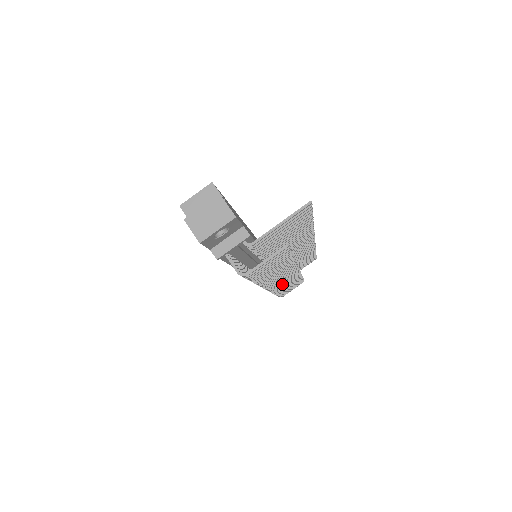
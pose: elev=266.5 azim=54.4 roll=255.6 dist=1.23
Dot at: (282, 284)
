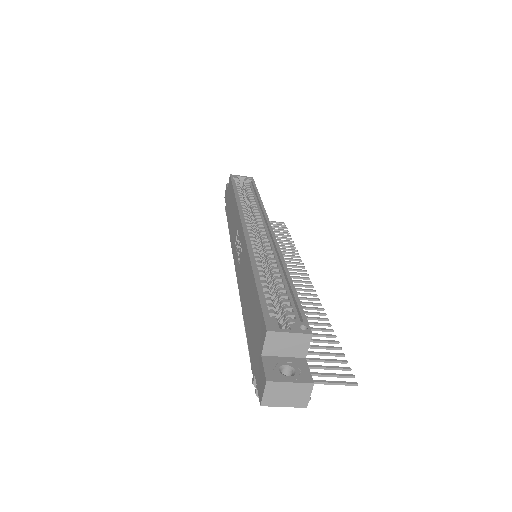
Dot at: occluded
